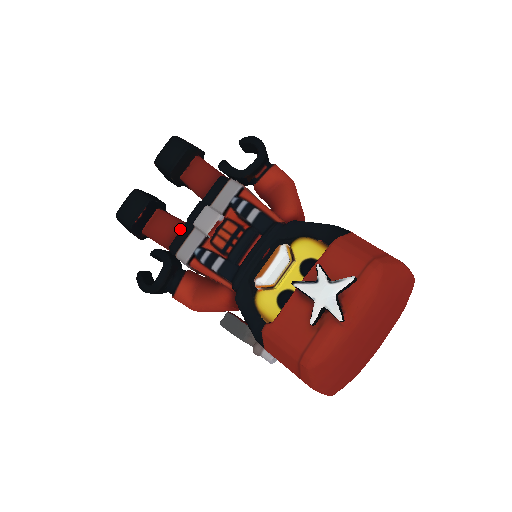
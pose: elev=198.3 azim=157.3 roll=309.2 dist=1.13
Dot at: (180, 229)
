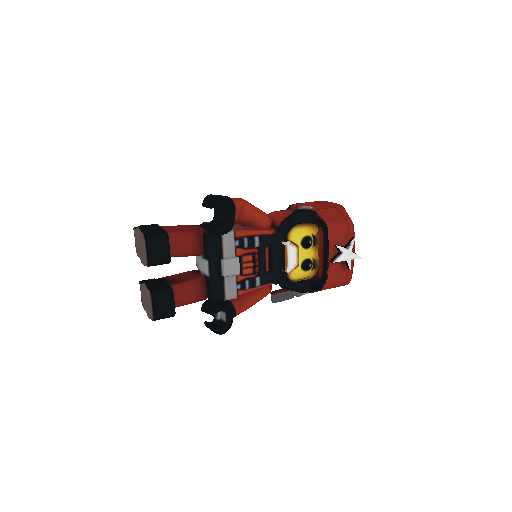
Dot at: (201, 284)
